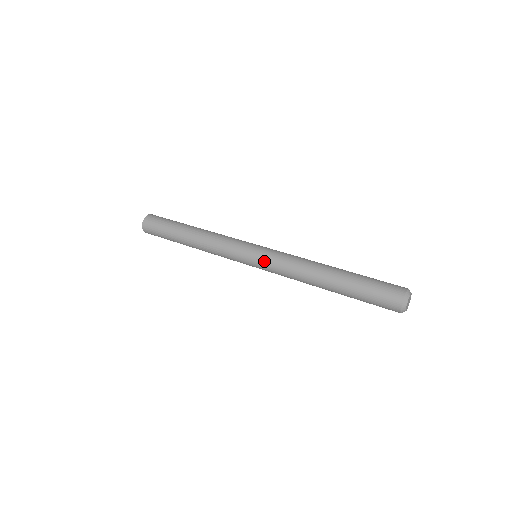
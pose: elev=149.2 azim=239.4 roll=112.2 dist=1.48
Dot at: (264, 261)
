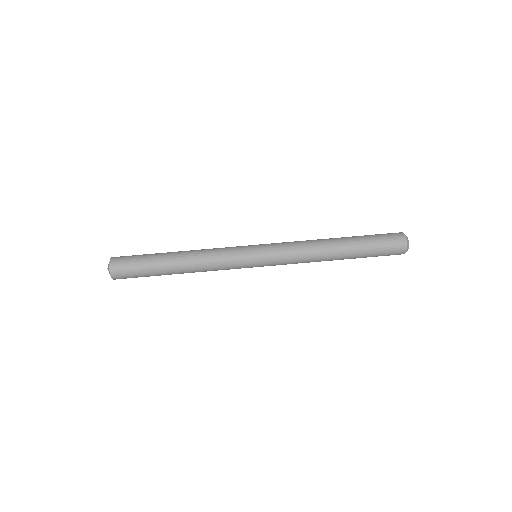
Dot at: occluded
